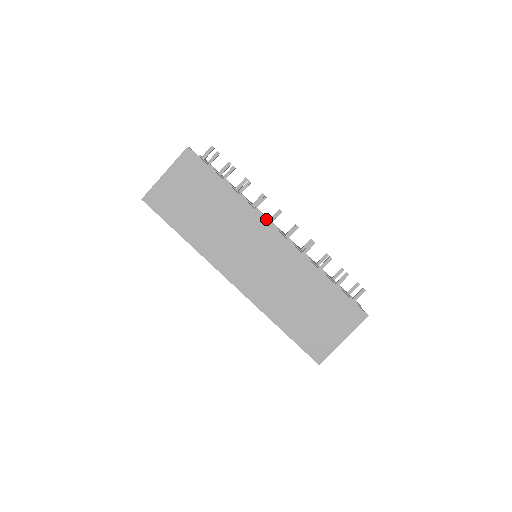
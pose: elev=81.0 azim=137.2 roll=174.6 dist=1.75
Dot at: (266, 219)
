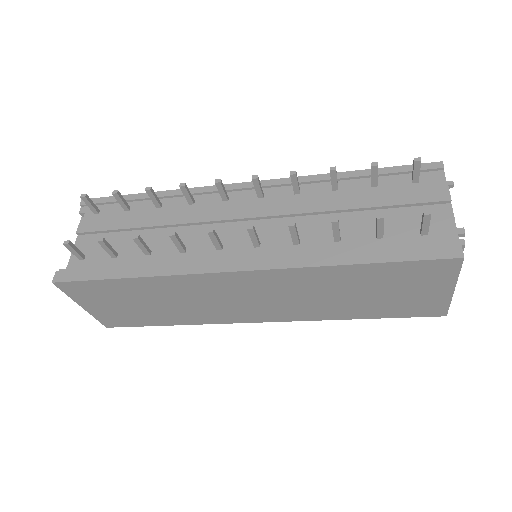
Dot at: (209, 266)
